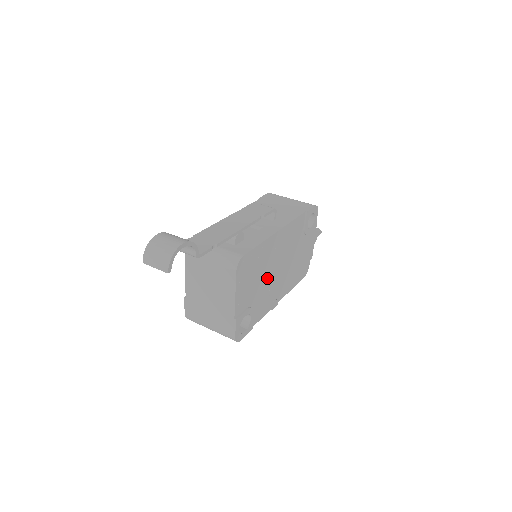
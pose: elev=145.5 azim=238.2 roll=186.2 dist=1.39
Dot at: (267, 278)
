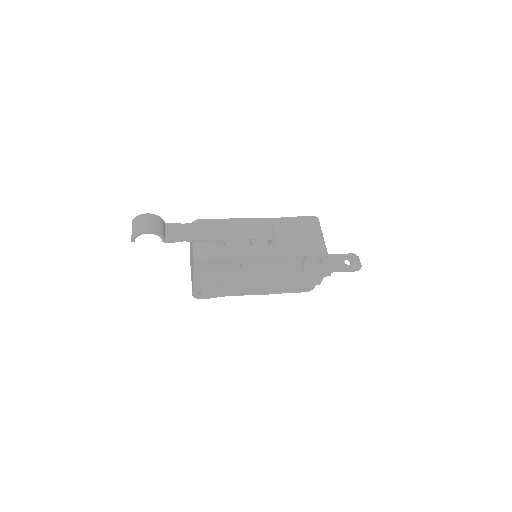
Dot at: (240, 277)
